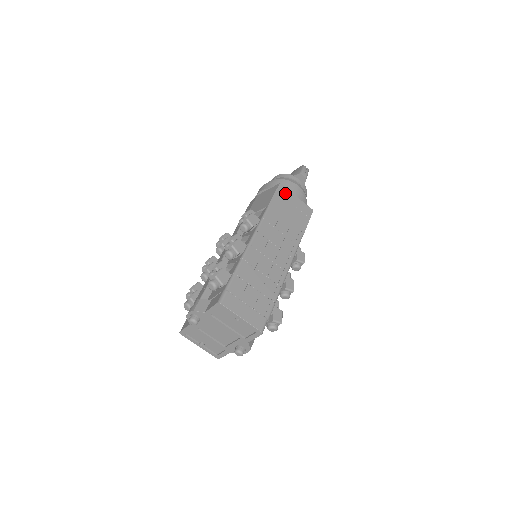
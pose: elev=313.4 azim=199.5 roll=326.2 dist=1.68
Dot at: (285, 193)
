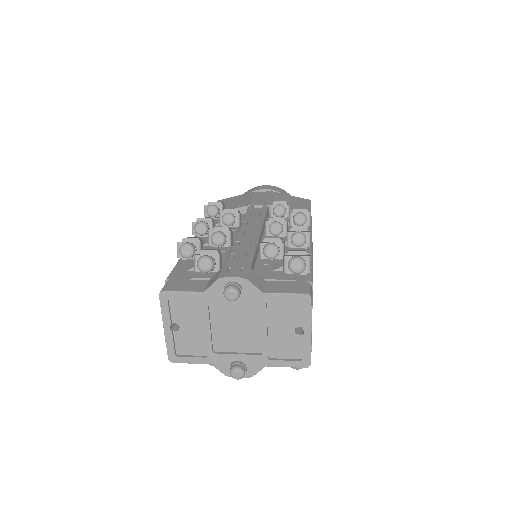
Dot at: occluded
